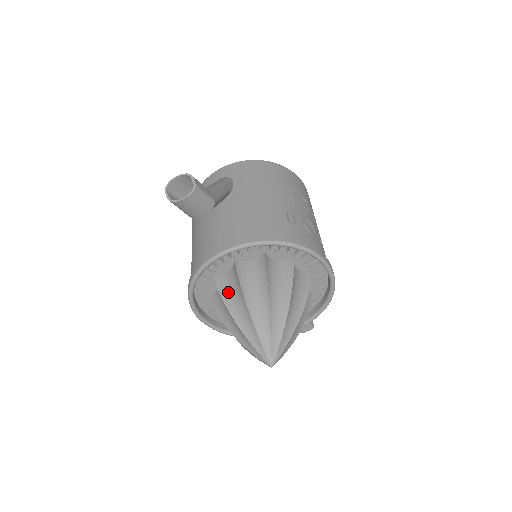
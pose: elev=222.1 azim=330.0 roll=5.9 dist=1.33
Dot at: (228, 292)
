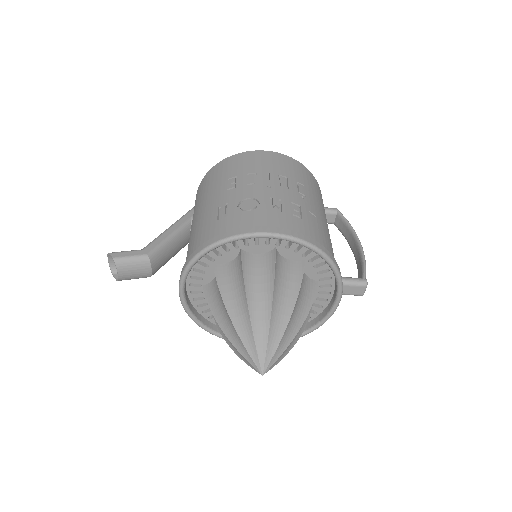
Dot at: occluded
